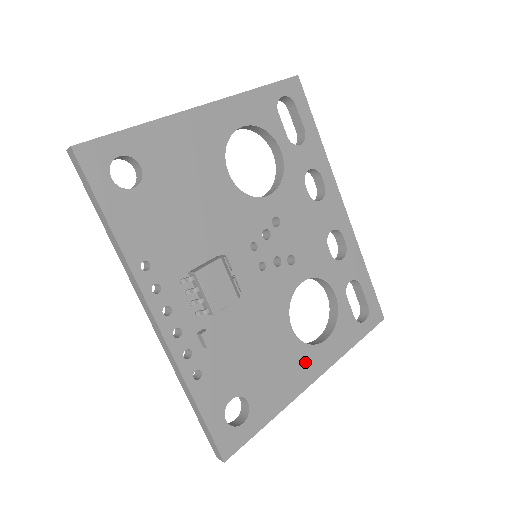
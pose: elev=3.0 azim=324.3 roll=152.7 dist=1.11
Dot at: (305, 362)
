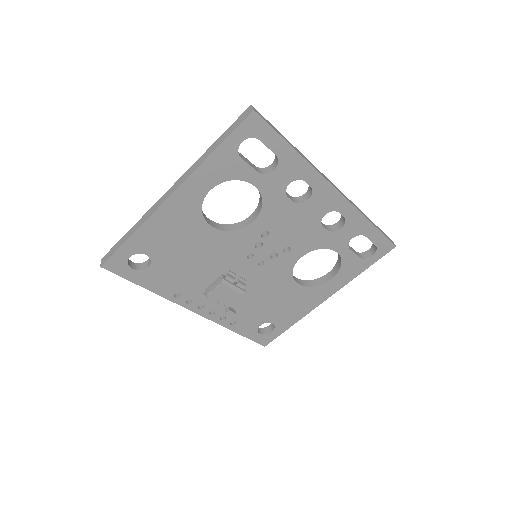
Dot at: (314, 295)
